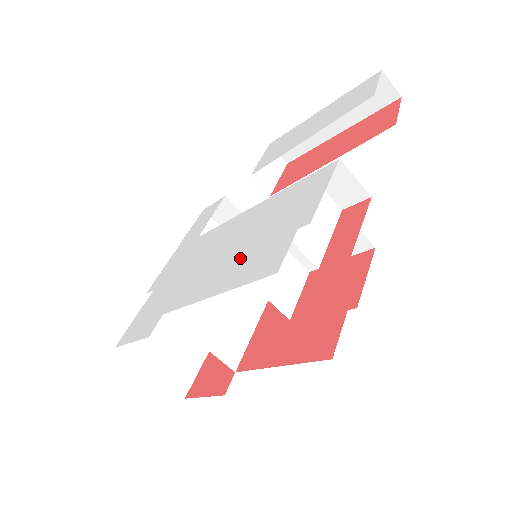
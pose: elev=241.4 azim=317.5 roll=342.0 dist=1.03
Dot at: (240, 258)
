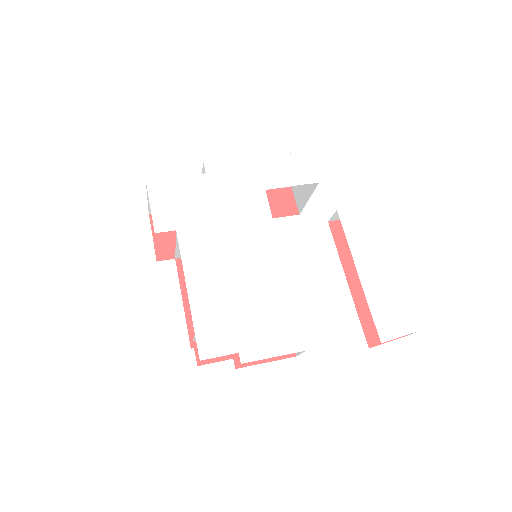
Dot at: (222, 298)
